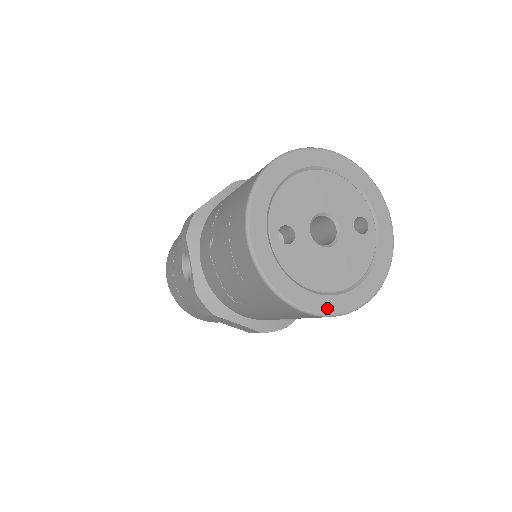
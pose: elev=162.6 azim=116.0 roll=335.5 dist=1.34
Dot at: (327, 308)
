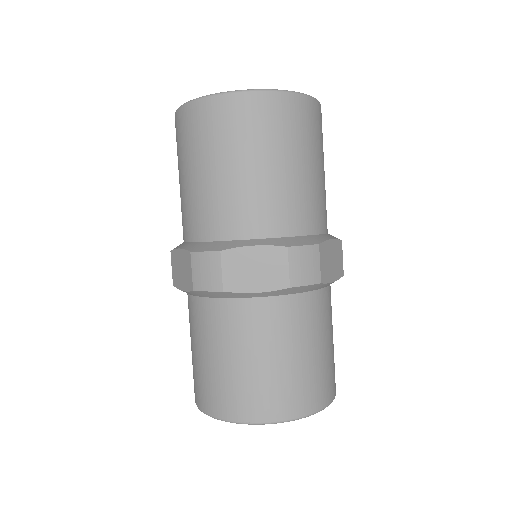
Dot at: occluded
